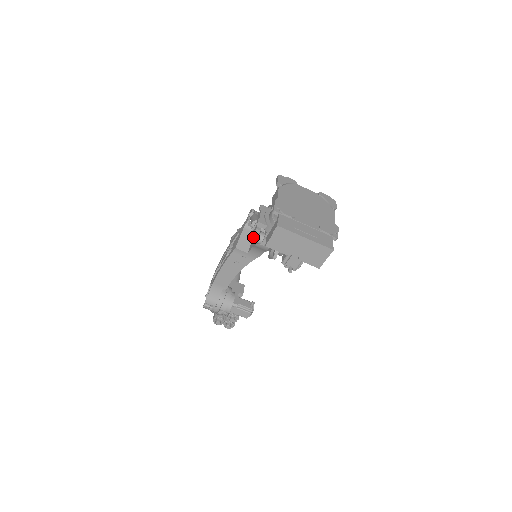
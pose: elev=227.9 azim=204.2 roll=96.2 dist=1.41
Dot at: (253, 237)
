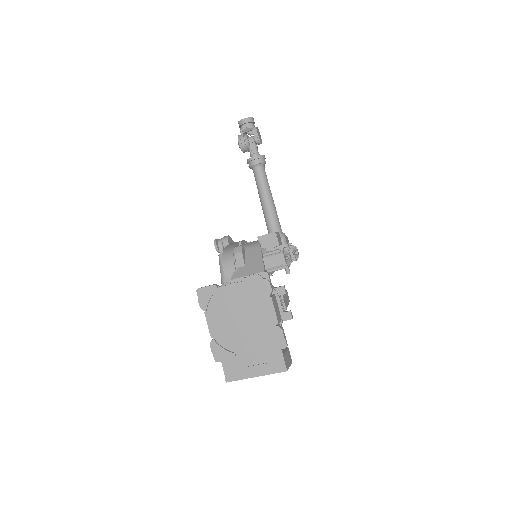
Dot at: occluded
